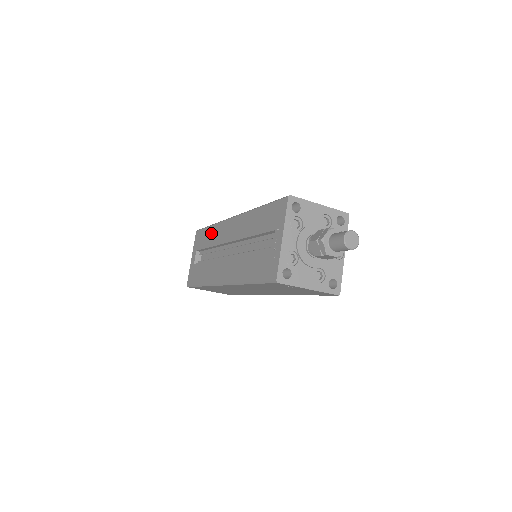
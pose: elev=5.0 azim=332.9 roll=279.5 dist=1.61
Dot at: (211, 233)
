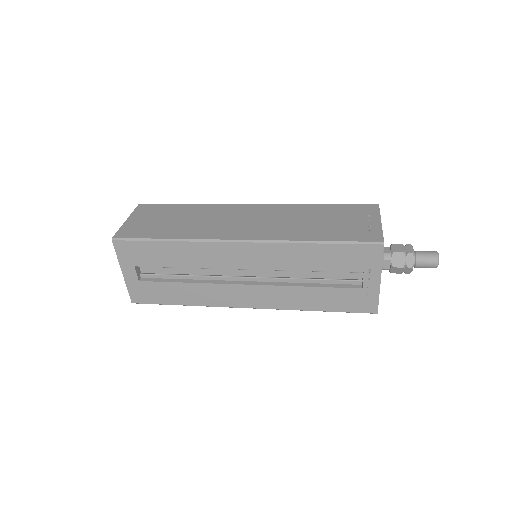
Dot at: (178, 252)
